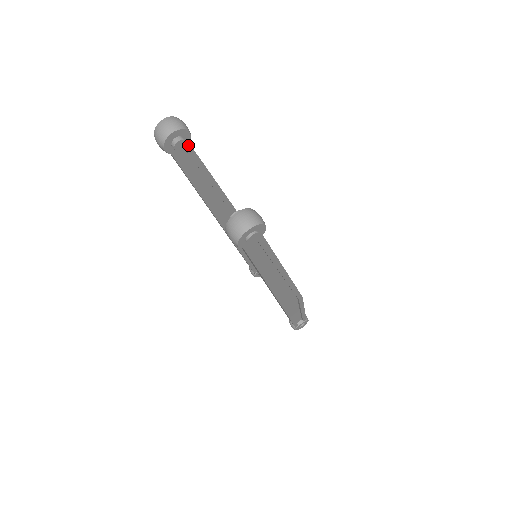
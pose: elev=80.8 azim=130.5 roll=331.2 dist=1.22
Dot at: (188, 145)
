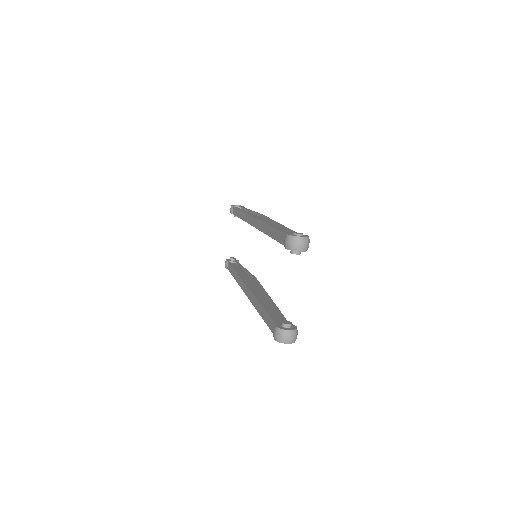
Dot at: occluded
